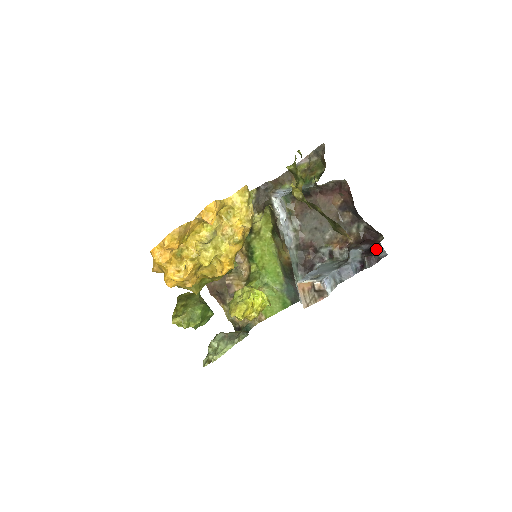
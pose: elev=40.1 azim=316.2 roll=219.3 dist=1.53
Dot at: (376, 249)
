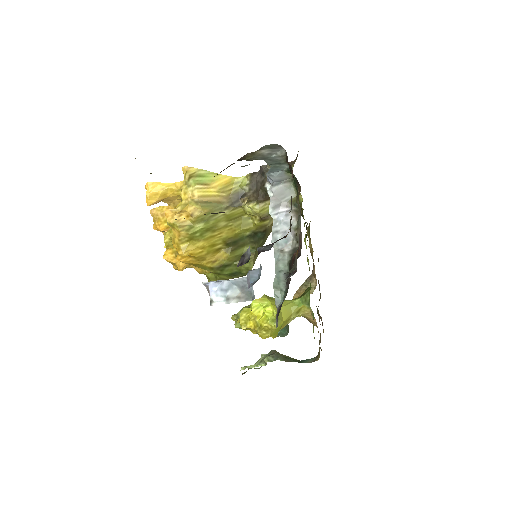
Dot at: (249, 246)
